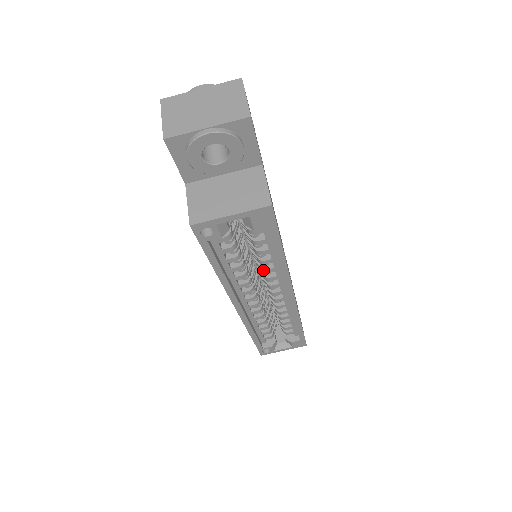
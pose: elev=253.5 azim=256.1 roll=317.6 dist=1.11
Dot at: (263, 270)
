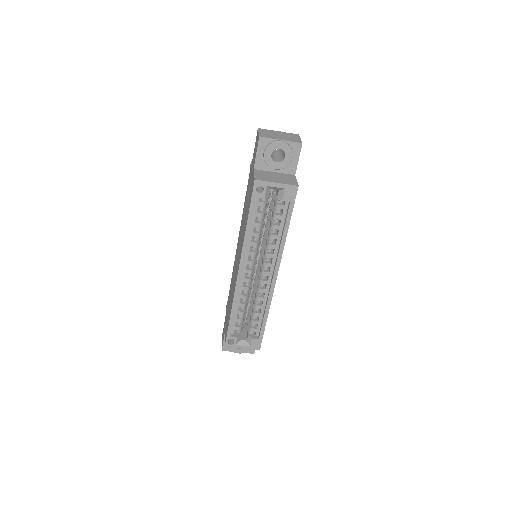
Dot at: (268, 245)
